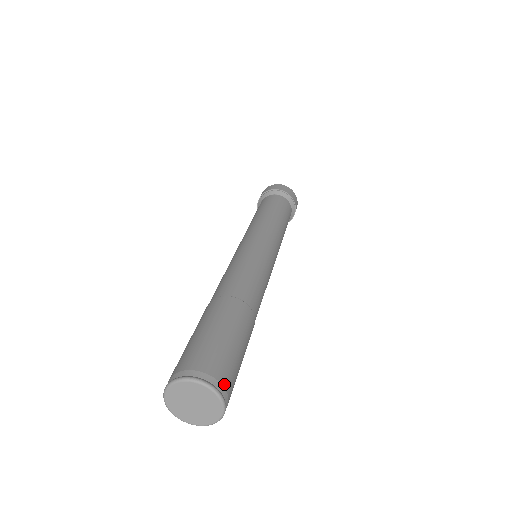
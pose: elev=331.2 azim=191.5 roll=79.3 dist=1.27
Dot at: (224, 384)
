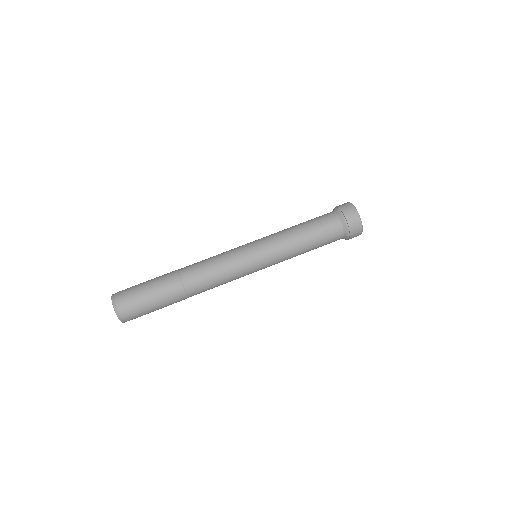
Dot at: (123, 311)
